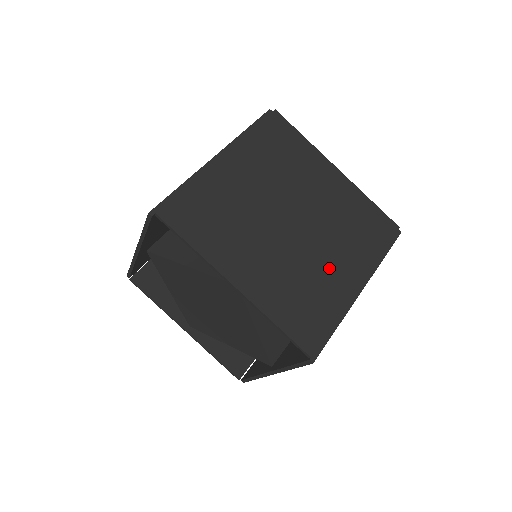
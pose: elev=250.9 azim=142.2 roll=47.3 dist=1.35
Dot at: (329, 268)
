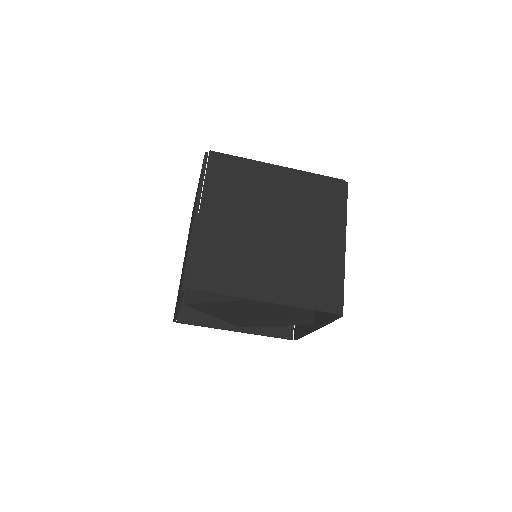
Dot at: (316, 245)
